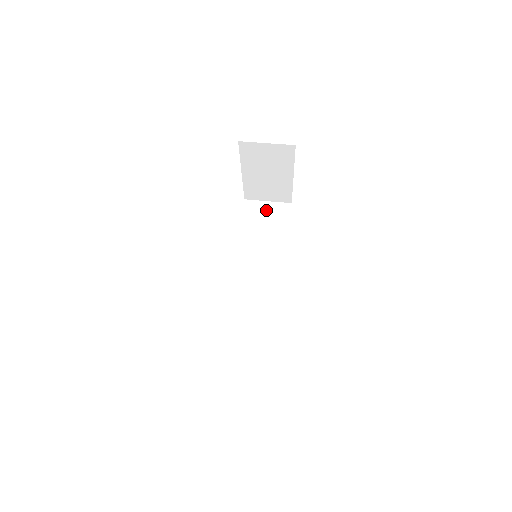
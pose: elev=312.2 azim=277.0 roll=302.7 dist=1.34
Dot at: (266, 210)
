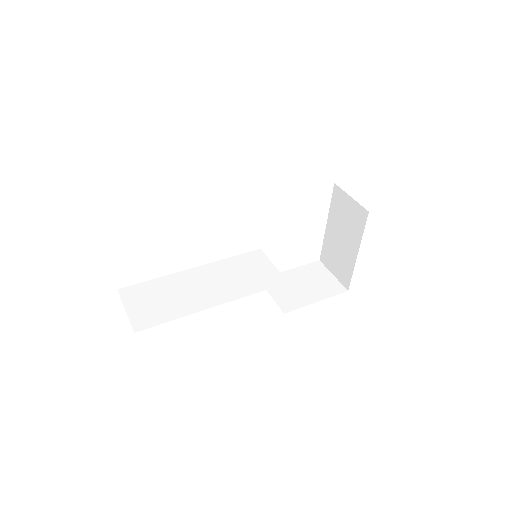
Dot at: (324, 277)
